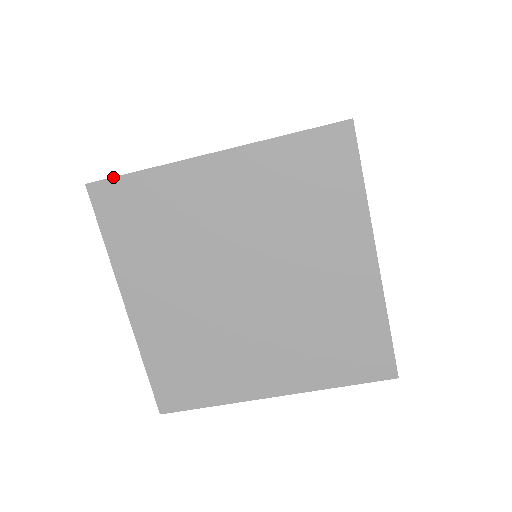
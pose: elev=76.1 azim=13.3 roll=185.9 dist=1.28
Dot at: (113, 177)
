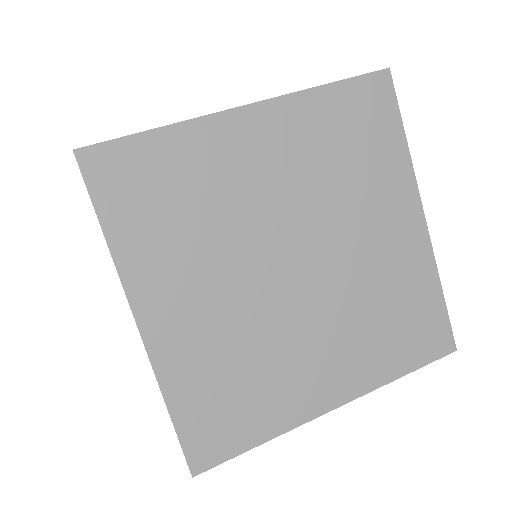
Dot at: (116, 138)
